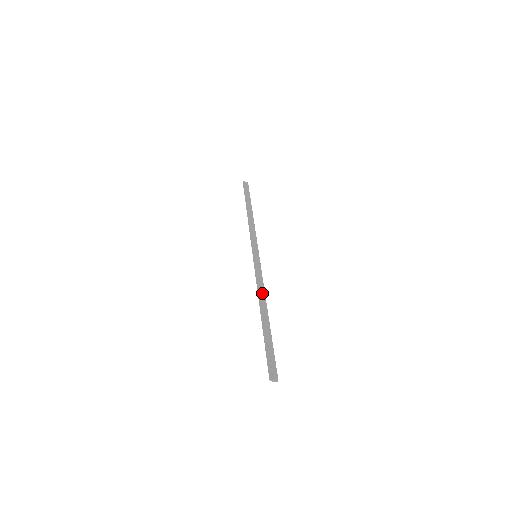
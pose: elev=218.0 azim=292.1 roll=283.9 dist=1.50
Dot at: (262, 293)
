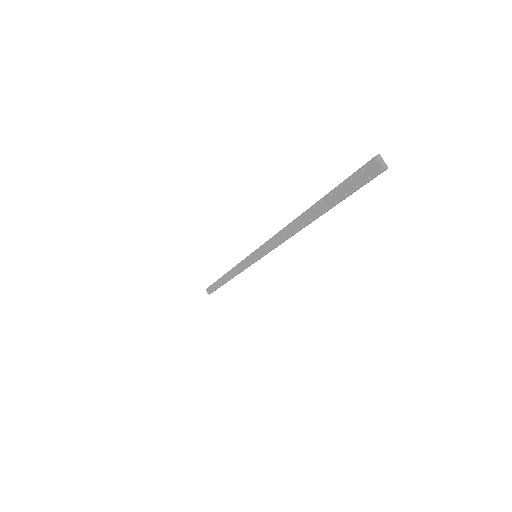
Dot at: (288, 232)
